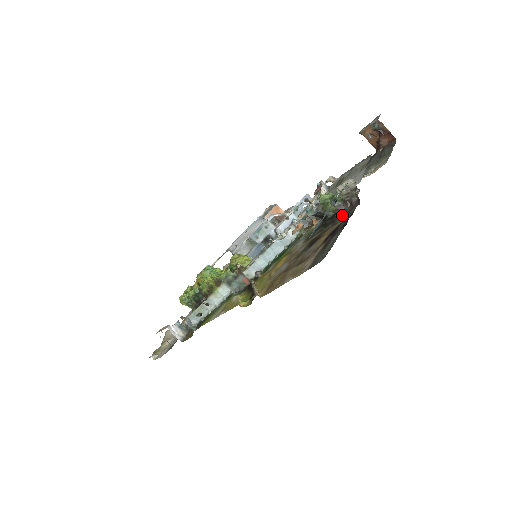
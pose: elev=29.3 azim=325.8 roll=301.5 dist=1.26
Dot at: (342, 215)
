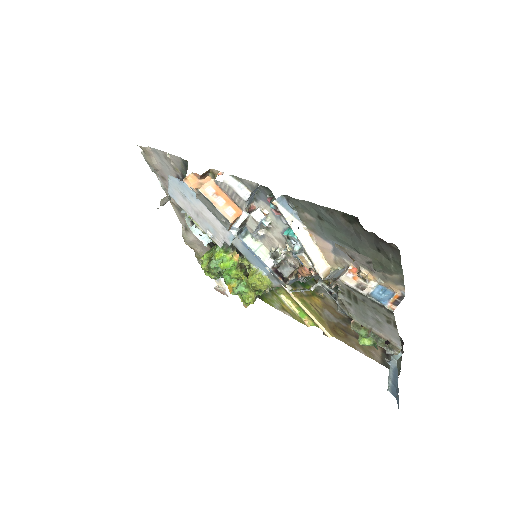
Dot at: occluded
